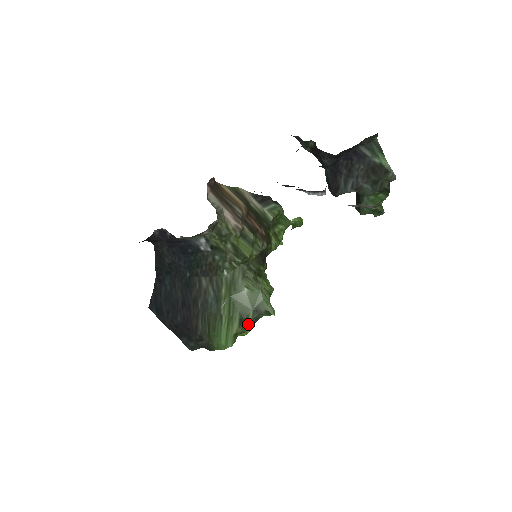
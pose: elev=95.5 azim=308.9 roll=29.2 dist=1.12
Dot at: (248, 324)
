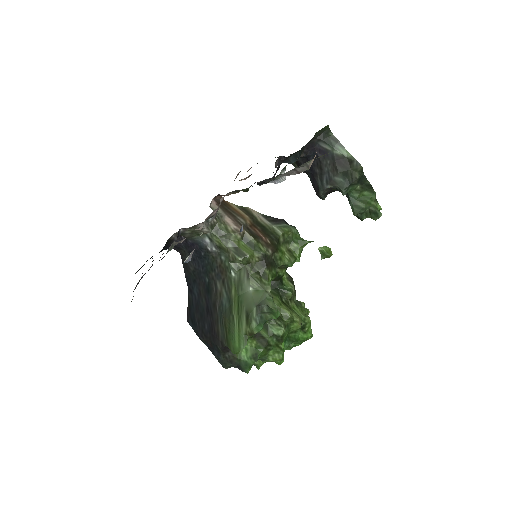
Dot at: (254, 322)
